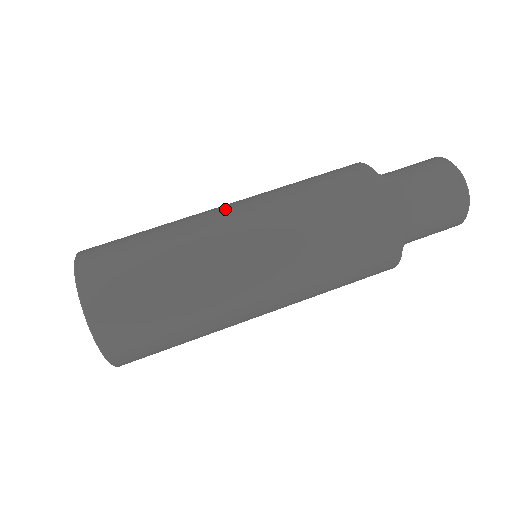
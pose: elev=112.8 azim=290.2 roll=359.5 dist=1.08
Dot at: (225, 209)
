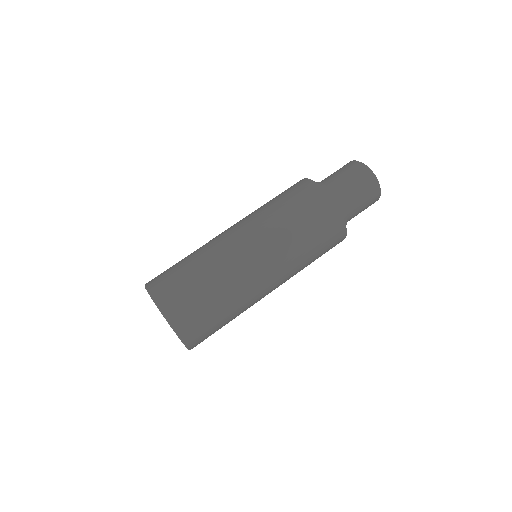
Dot at: (236, 238)
